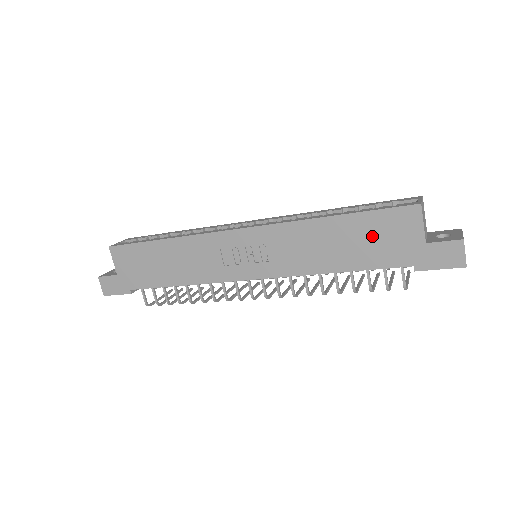
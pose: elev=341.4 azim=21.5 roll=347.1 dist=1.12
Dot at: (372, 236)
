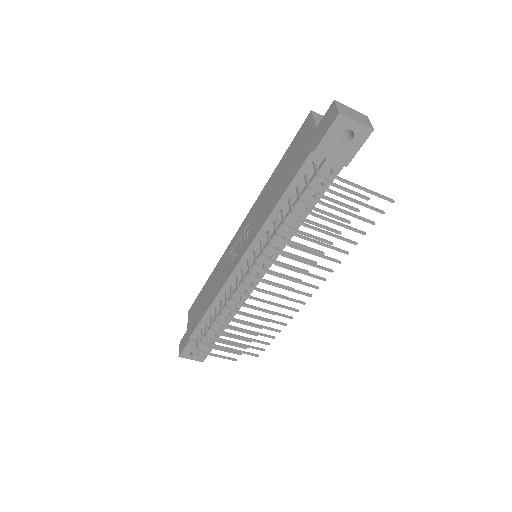
Dot at: (291, 158)
